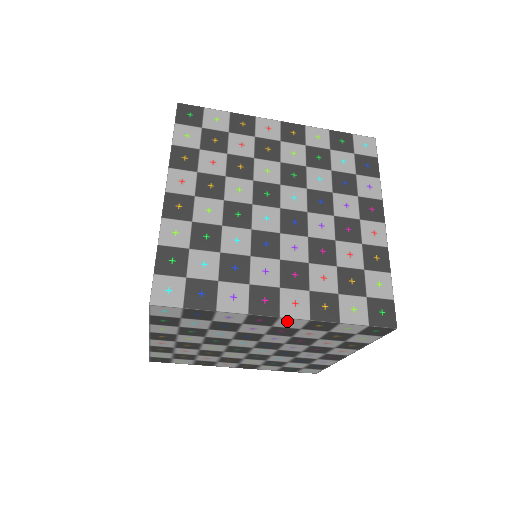
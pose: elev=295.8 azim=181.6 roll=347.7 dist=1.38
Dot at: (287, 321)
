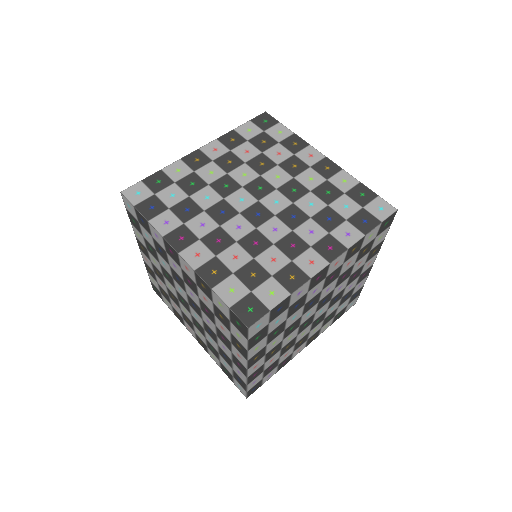
Dot at: (184, 264)
